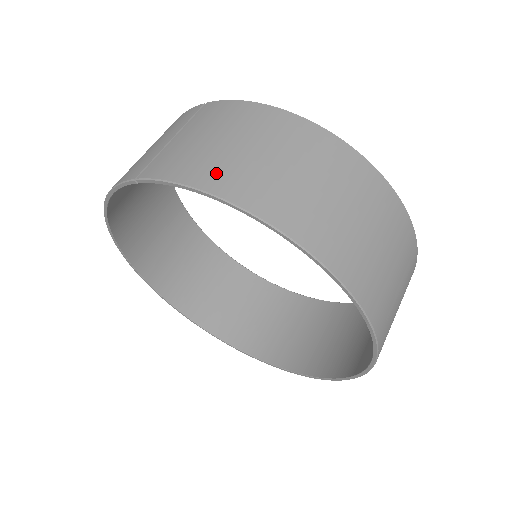
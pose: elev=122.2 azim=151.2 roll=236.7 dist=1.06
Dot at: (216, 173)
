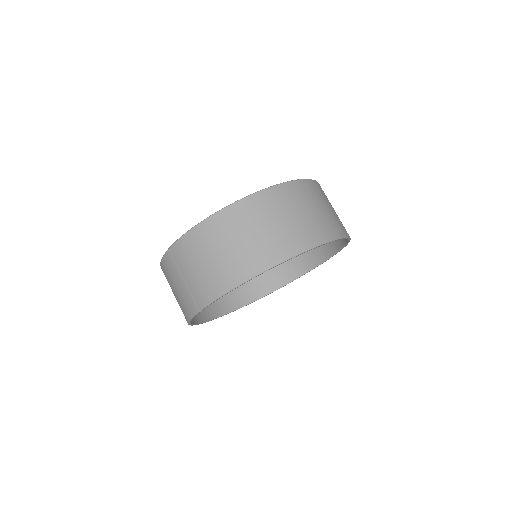
Dot at: (226, 277)
